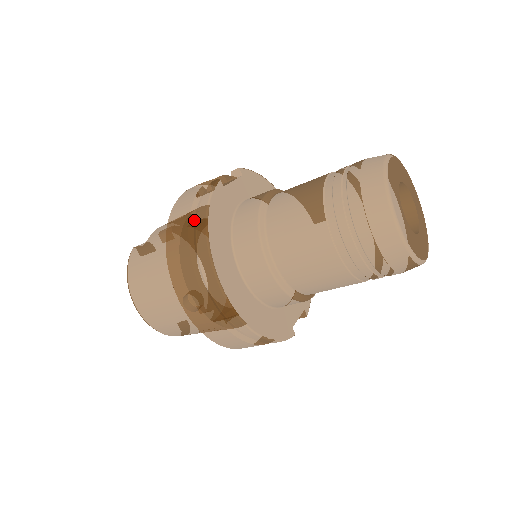
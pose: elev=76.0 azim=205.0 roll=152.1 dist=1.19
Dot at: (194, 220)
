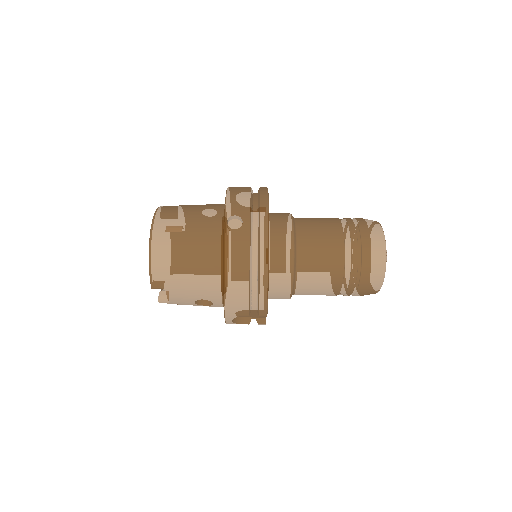
Dot at: (252, 191)
